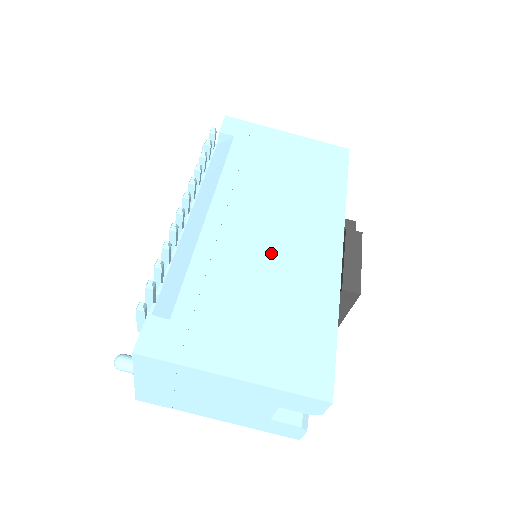
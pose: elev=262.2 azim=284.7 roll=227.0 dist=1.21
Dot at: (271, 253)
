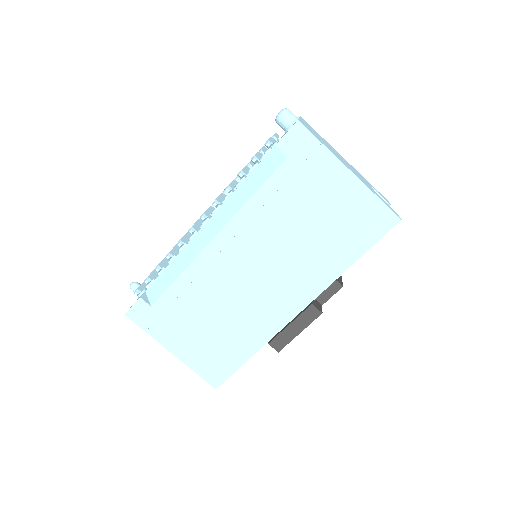
Dot at: (240, 293)
